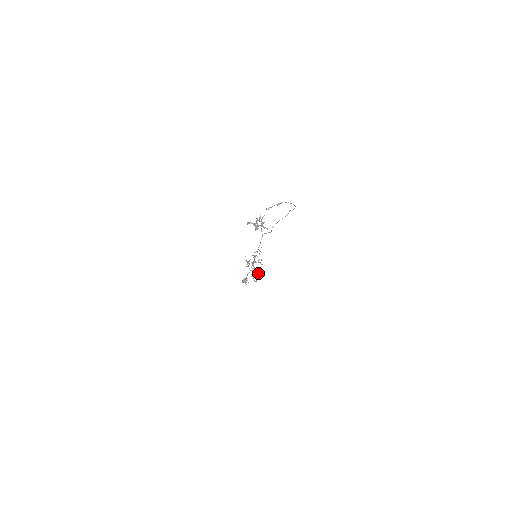
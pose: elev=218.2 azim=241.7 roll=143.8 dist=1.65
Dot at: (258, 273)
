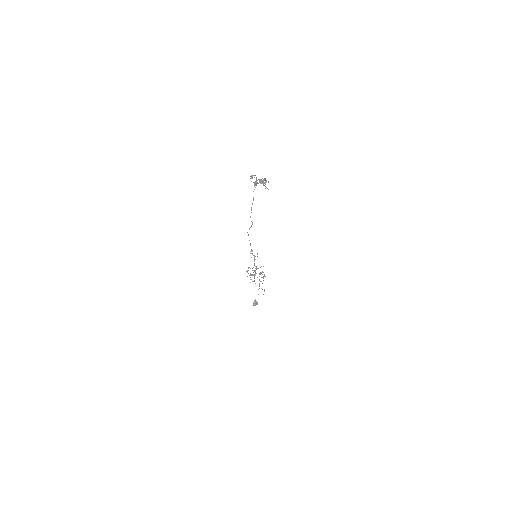
Dot at: occluded
